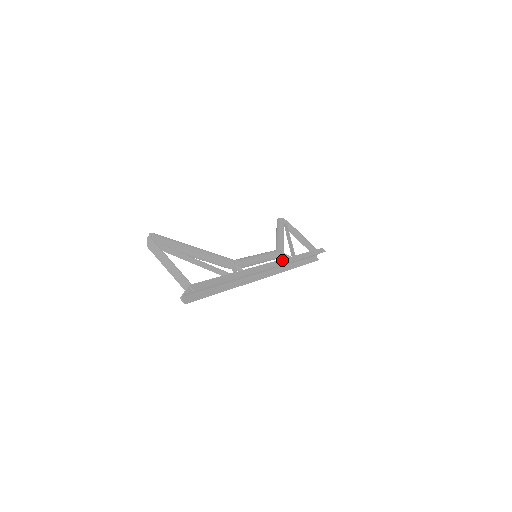
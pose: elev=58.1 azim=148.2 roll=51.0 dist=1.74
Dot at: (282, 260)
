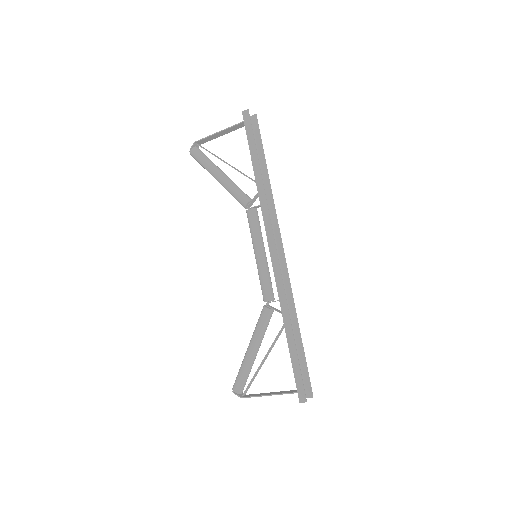
Dot at: (266, 227)
